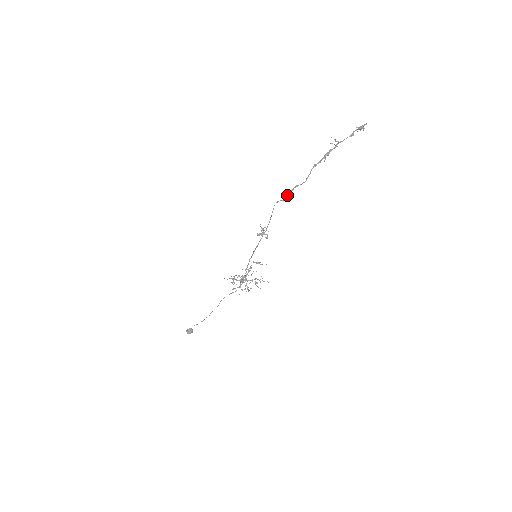
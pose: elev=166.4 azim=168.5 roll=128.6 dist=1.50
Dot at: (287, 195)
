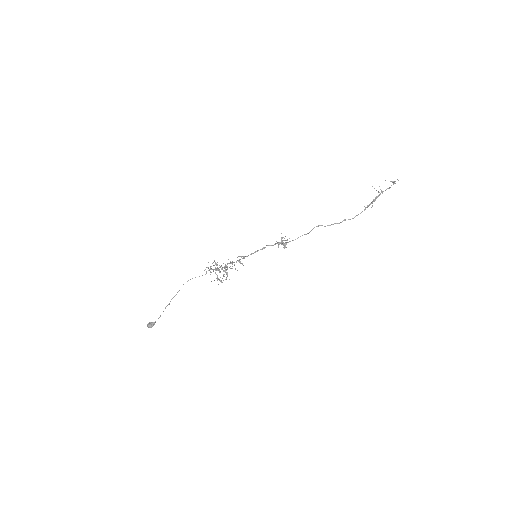
Dot at: (333, 224)
